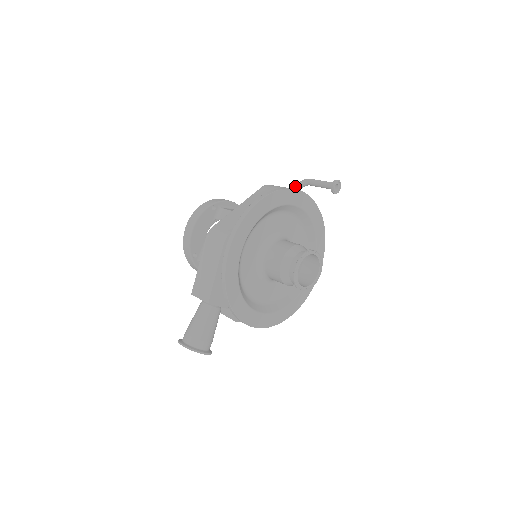
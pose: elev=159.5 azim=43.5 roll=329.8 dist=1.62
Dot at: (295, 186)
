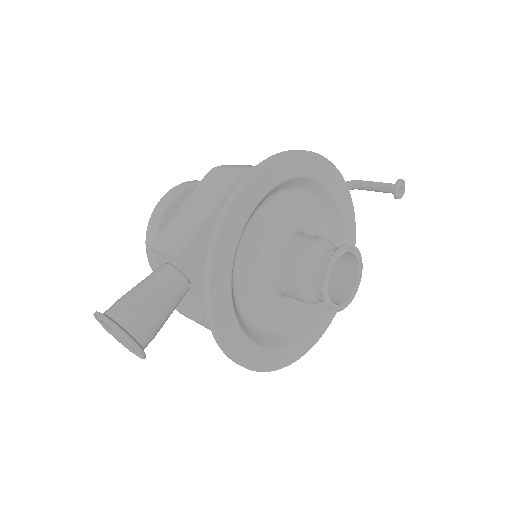
Dot at: occluded
